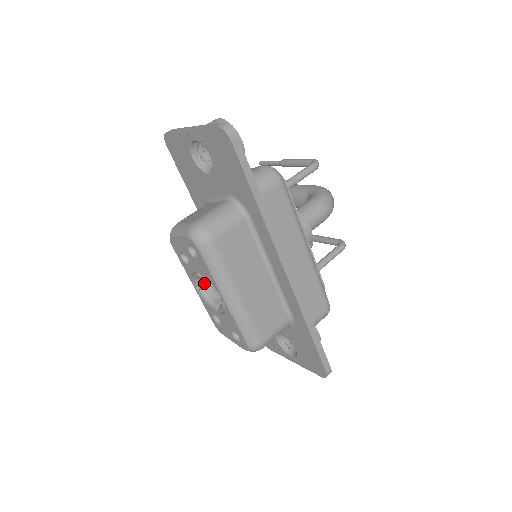
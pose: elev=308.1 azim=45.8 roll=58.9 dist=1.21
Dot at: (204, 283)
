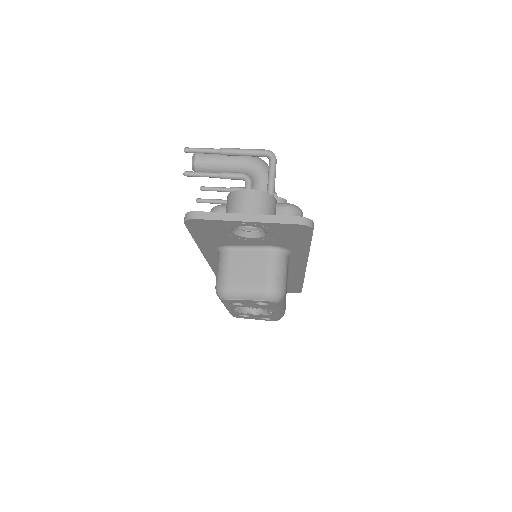
Dot at: occluded
